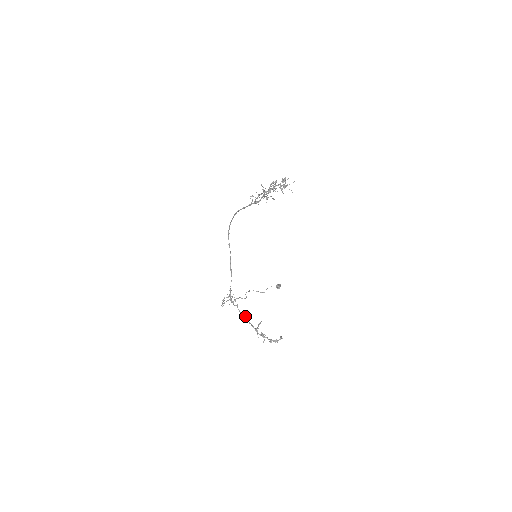
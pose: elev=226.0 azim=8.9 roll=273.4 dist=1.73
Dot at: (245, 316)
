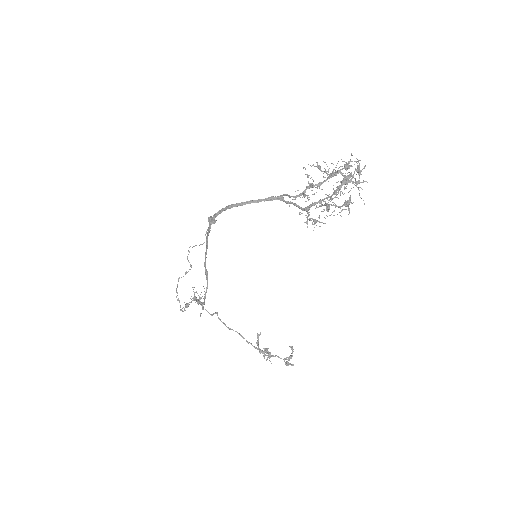
Dot at: (237, 332)
